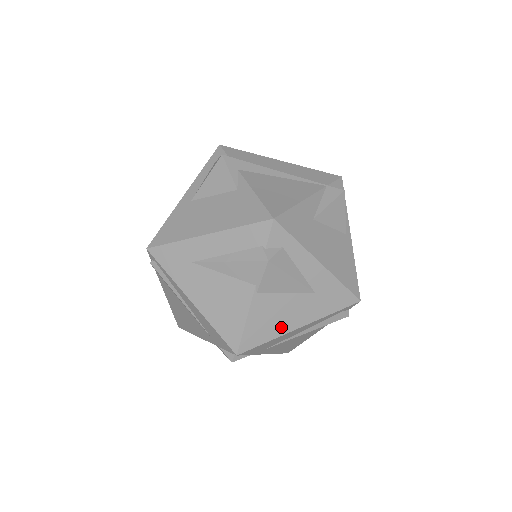
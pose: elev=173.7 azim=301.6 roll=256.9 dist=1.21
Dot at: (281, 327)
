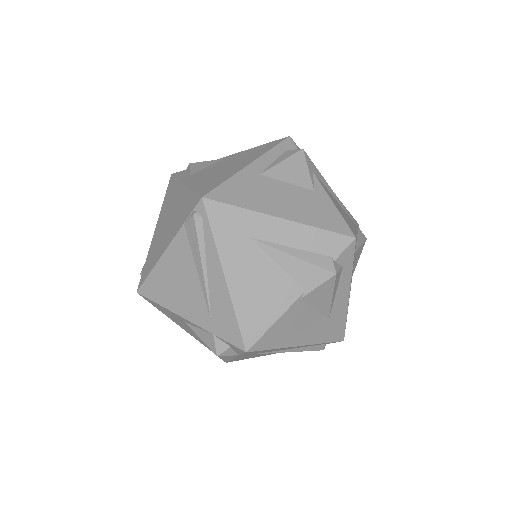
Dot at: (290, 339)
